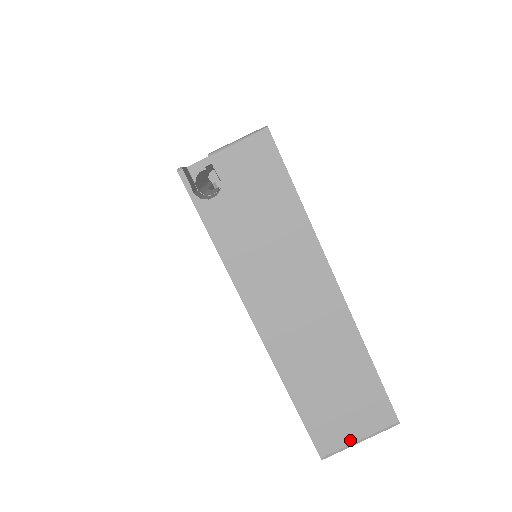
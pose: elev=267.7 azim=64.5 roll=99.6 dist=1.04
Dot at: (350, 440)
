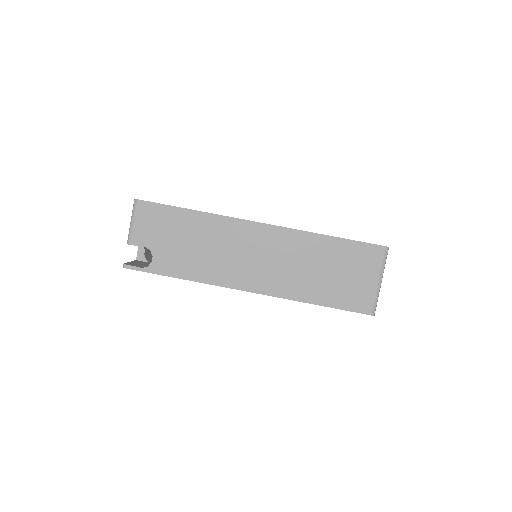
Dot at: (373, 287)
